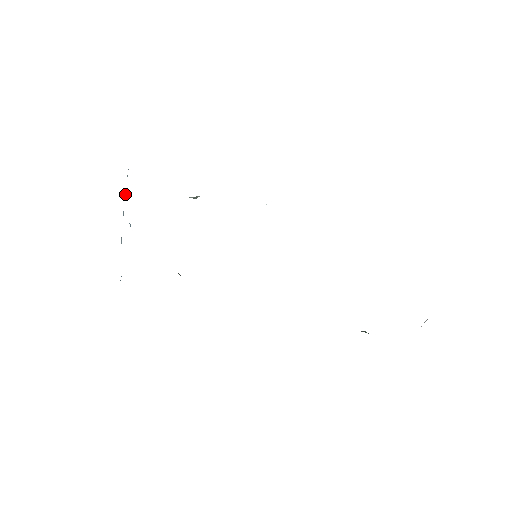
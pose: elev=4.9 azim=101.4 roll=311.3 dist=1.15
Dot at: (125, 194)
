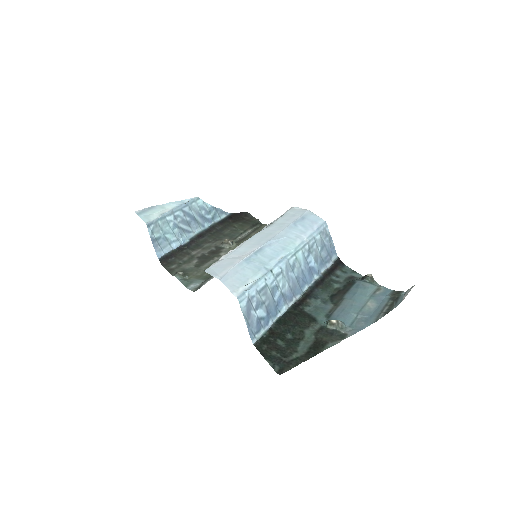
Dot at: (164, 218)
